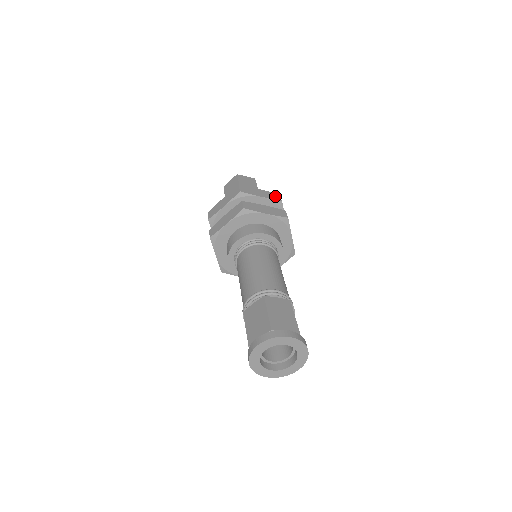
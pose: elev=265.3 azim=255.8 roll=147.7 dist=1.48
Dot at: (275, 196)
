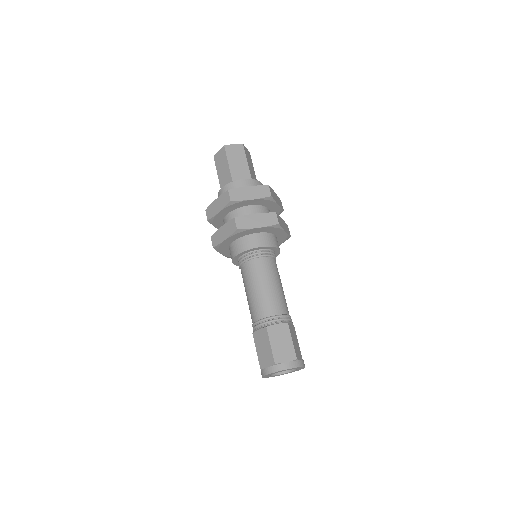
Dot at: (264, 191)
